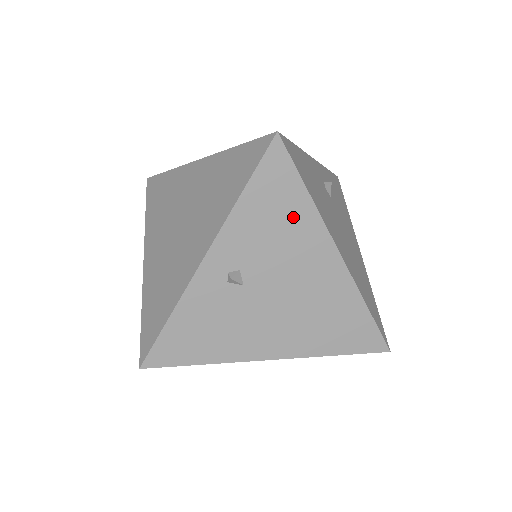
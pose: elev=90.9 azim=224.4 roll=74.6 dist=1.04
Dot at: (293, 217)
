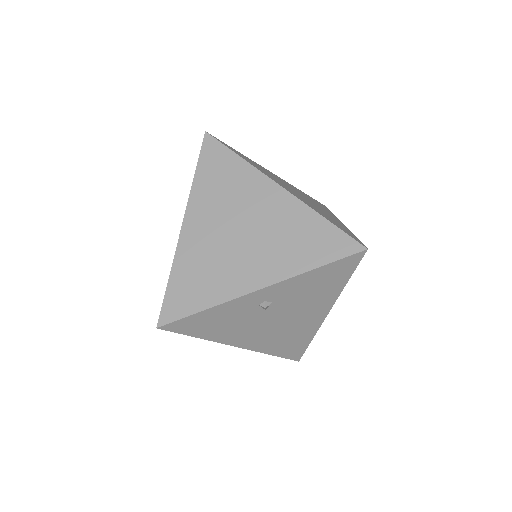
Dot at: (327, 290)
